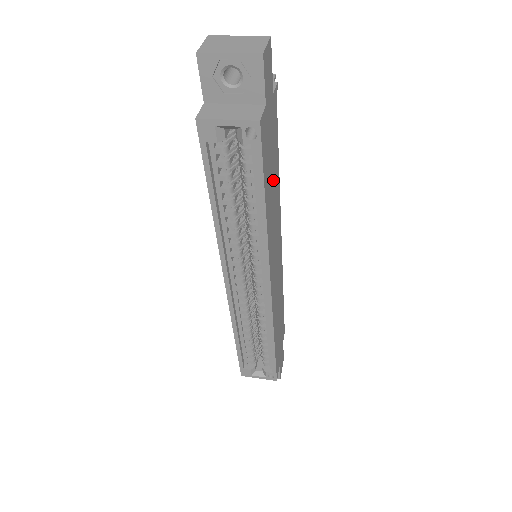
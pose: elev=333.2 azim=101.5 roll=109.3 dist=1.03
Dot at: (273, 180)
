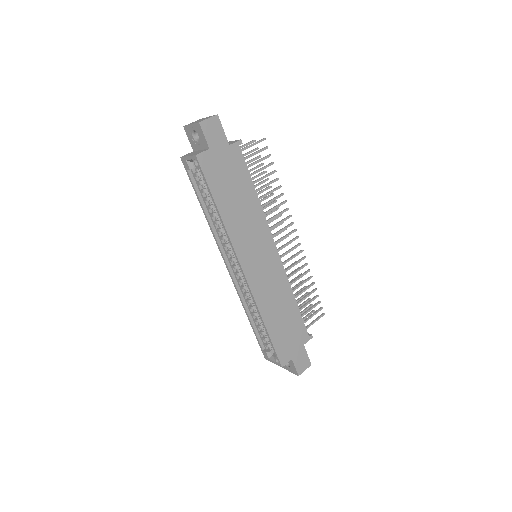
Dot at: (239, 197)
